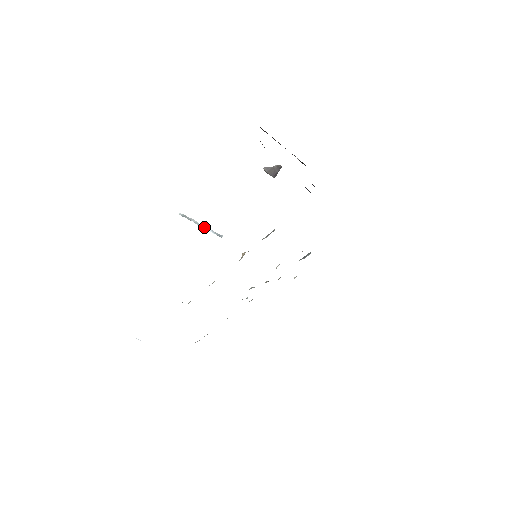
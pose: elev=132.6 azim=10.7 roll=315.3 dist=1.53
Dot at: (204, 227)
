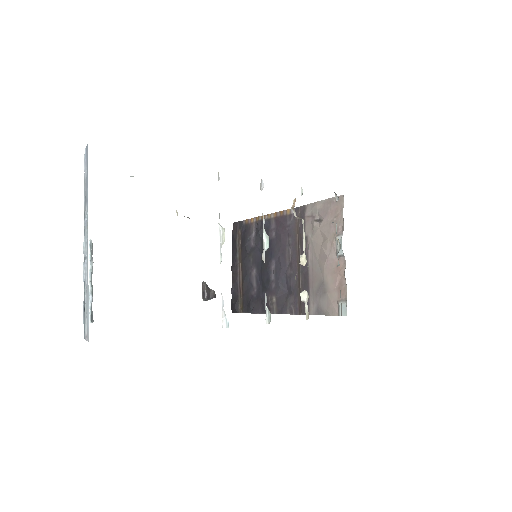
Dot at: (91, 285)
